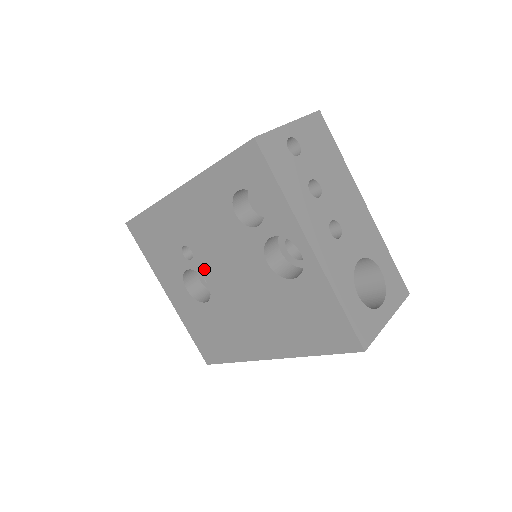
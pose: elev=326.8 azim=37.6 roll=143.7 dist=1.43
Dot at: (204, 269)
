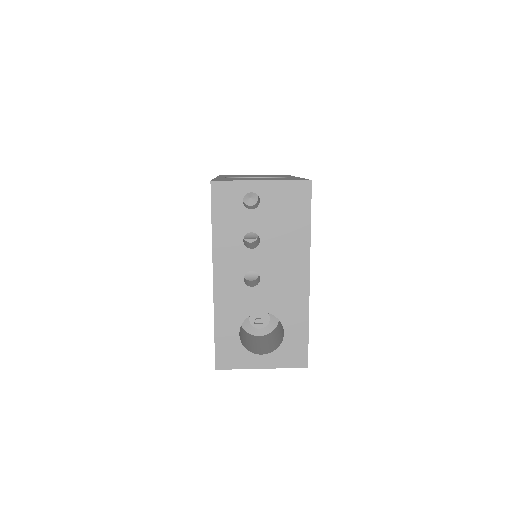
Dot at: occluded
